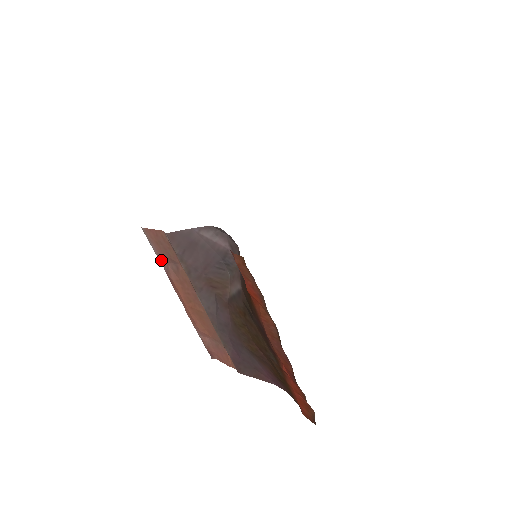
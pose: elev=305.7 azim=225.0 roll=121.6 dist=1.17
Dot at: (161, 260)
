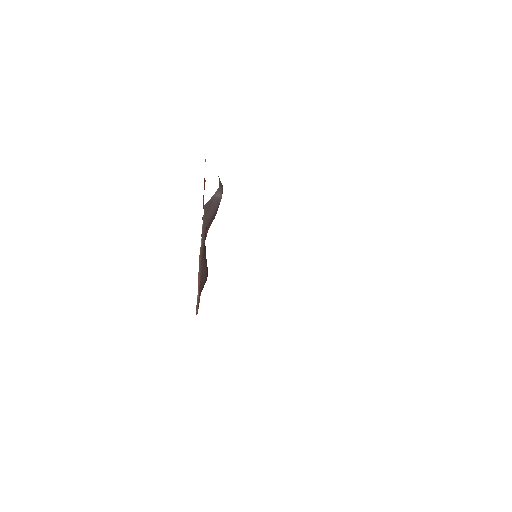
Dot at: occluded
